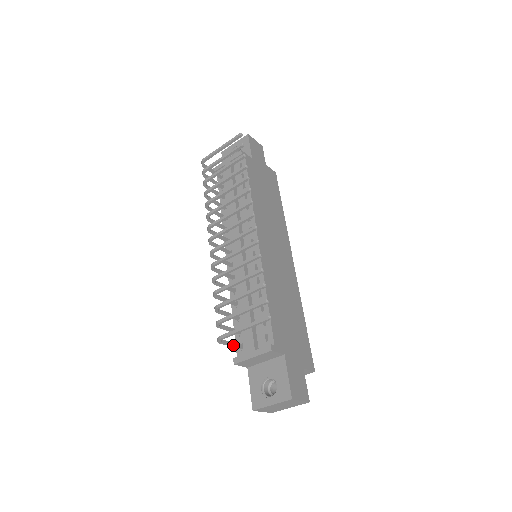
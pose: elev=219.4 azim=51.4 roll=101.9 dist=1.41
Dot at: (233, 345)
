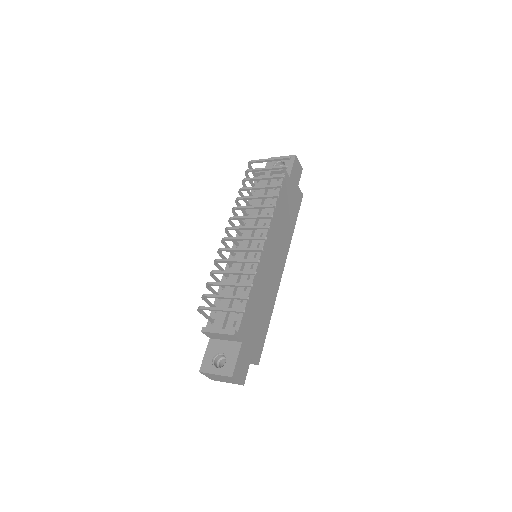
Dot at: (207, 317)
